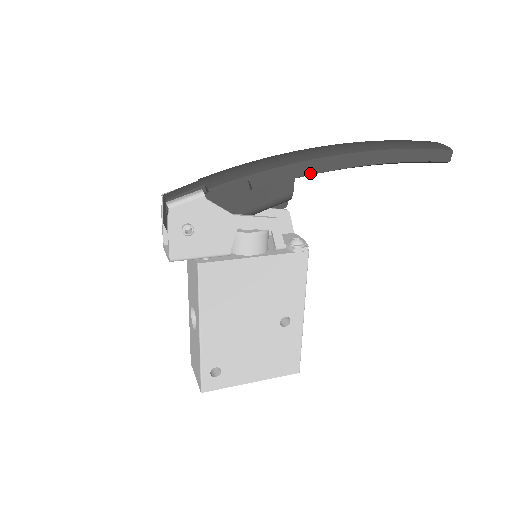
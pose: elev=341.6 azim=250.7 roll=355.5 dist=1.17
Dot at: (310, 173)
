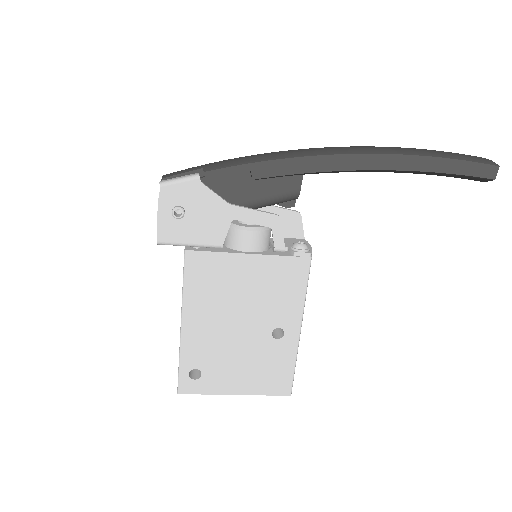
Dot at: (320, 170)
